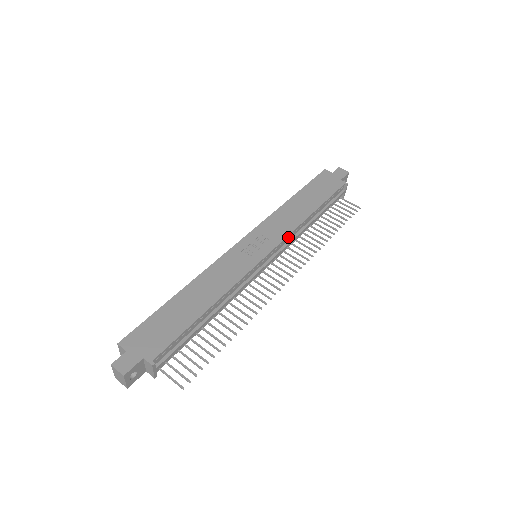
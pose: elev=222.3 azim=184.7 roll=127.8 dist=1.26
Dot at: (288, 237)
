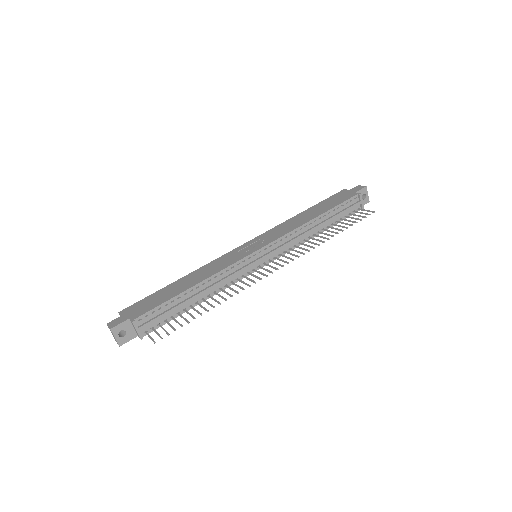
Dot at: (286, 238)
